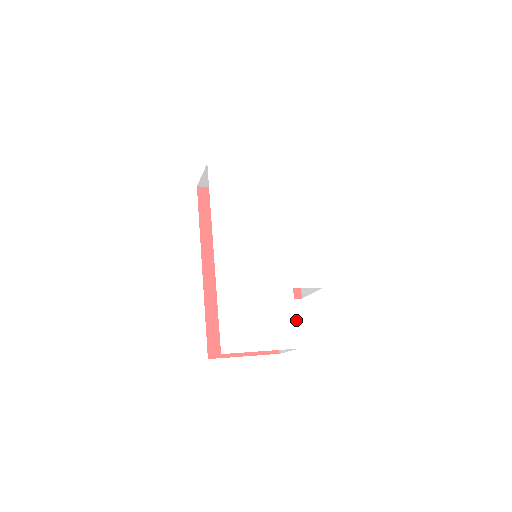
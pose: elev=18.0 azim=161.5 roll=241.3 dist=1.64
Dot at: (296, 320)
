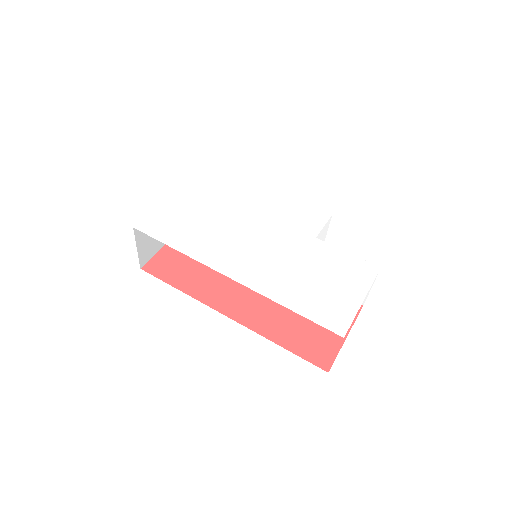
Dot at: (350, 254)
